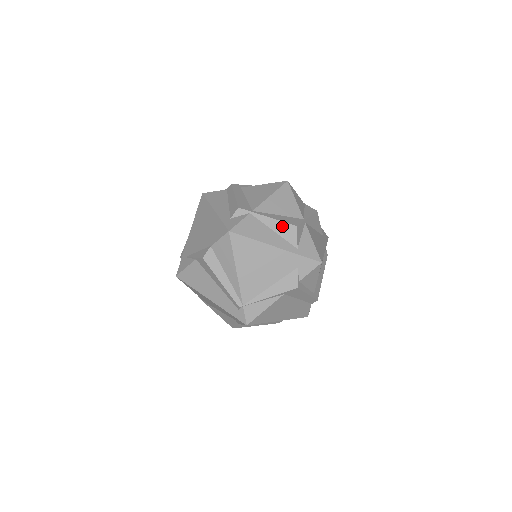
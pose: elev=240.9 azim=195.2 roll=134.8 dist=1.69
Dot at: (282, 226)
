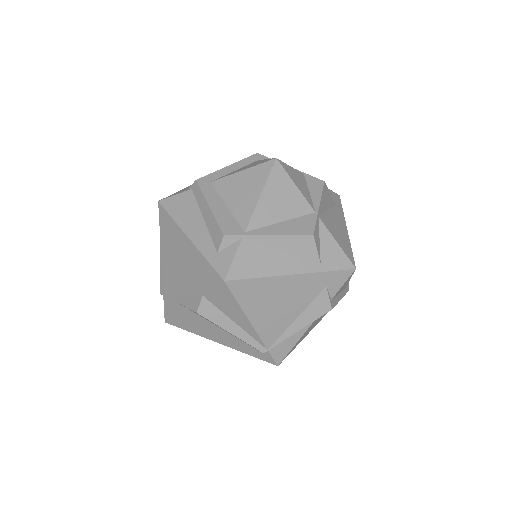
Dot at: (292, 241)
